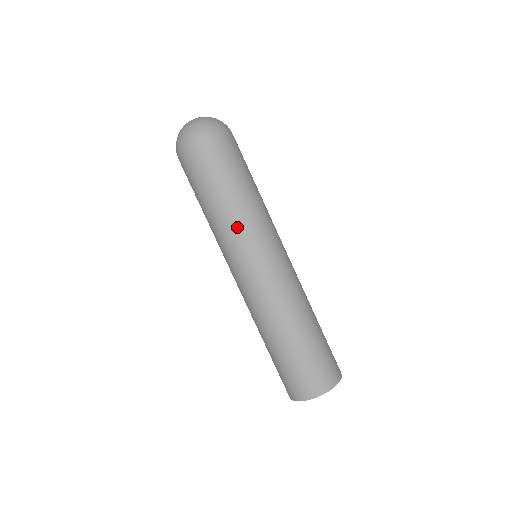
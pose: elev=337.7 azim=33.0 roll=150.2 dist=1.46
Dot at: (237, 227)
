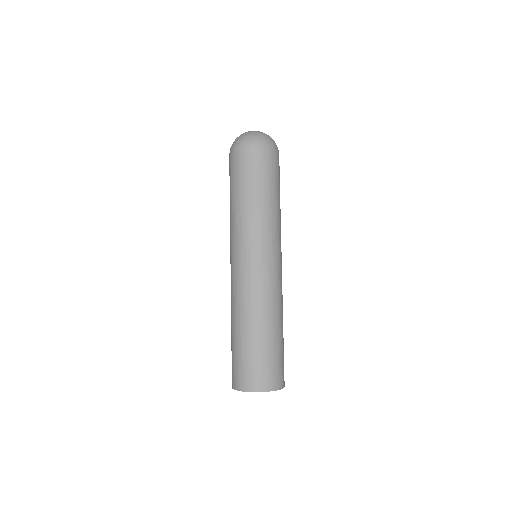
Dot at: (233, 225)
